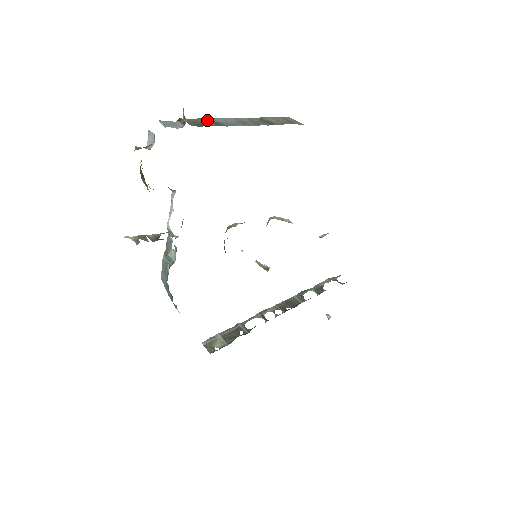
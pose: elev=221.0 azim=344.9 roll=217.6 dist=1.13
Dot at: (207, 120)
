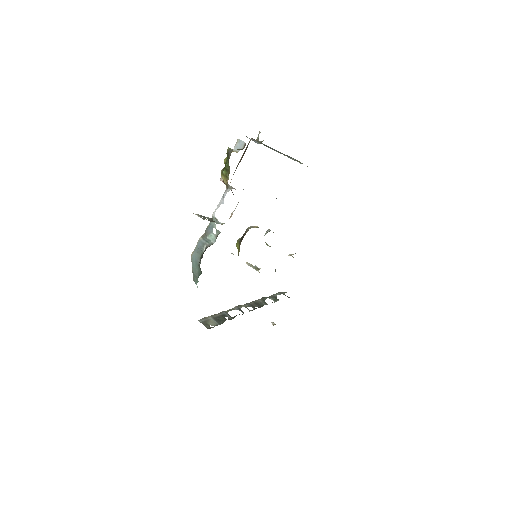
Dot at: (265, 145)
